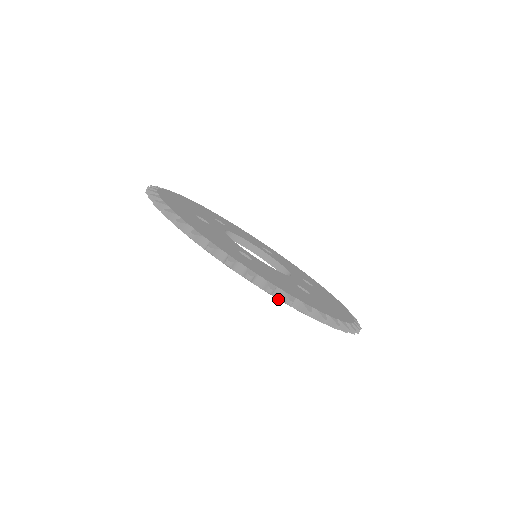
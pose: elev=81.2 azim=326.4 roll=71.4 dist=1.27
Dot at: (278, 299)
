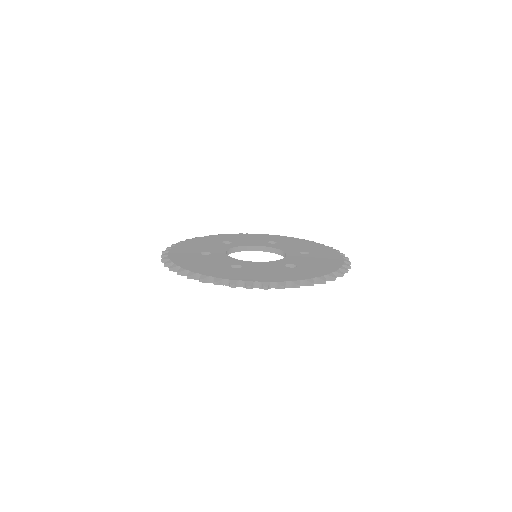
Dot at: occluded
